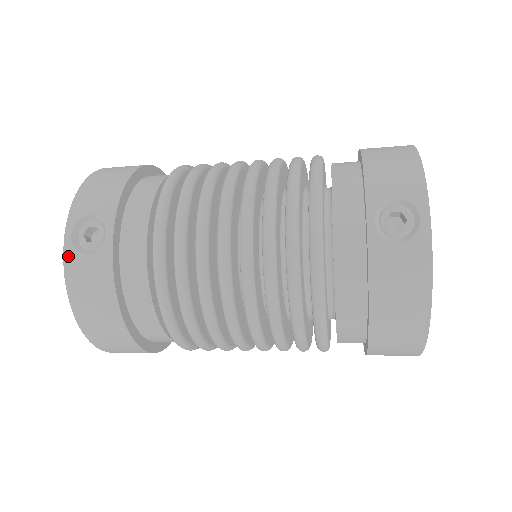
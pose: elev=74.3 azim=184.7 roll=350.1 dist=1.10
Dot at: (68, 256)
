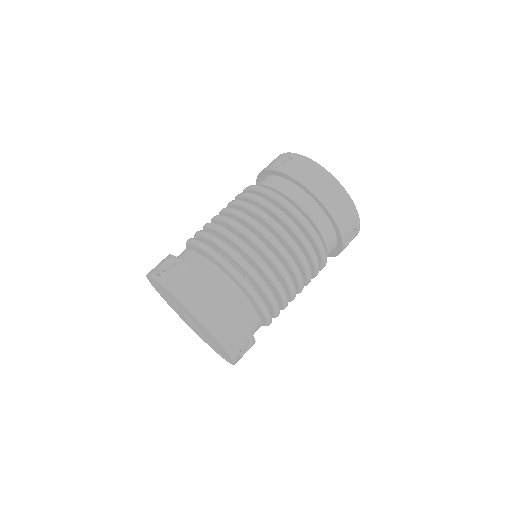
Dot at: (162, 281)
